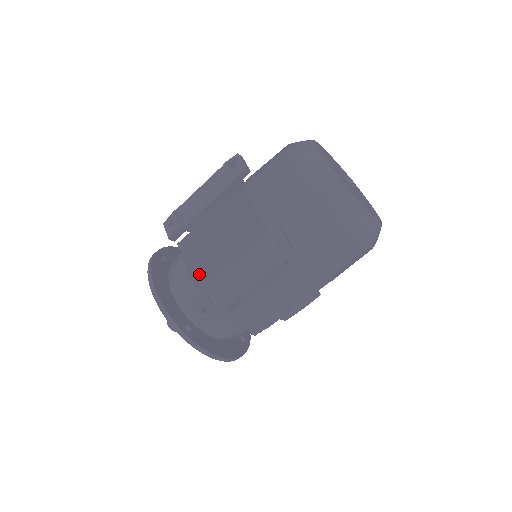
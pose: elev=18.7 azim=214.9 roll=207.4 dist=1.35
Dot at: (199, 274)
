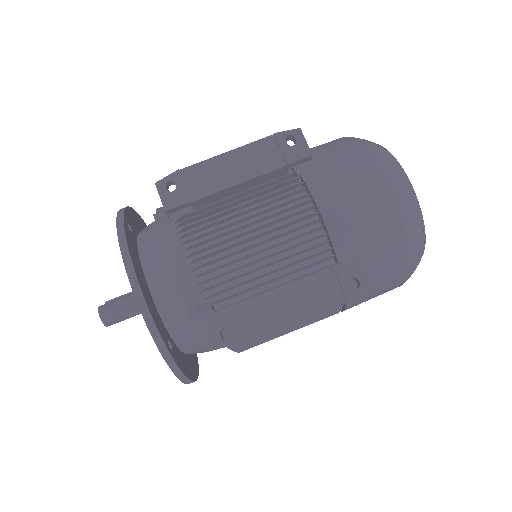
Dot at: (212, 278)
